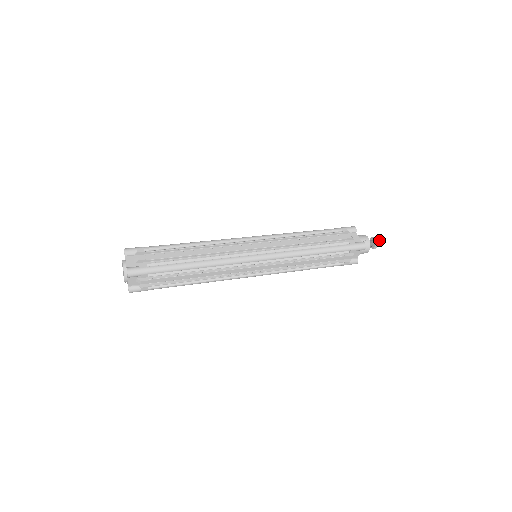
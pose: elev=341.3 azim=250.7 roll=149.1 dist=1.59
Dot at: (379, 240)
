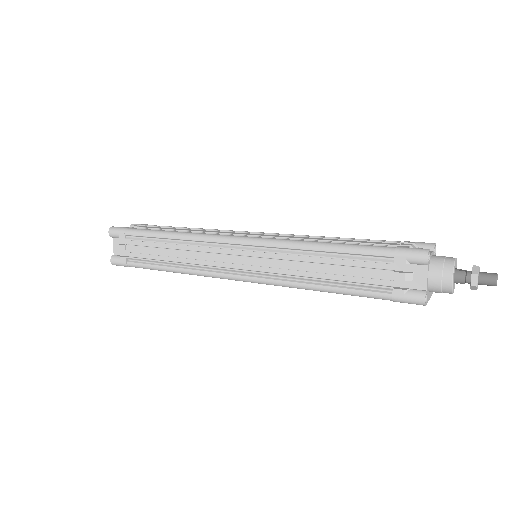
Dot at: occluded
